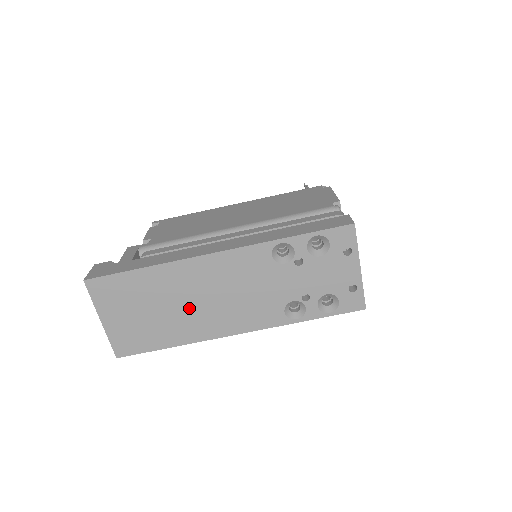
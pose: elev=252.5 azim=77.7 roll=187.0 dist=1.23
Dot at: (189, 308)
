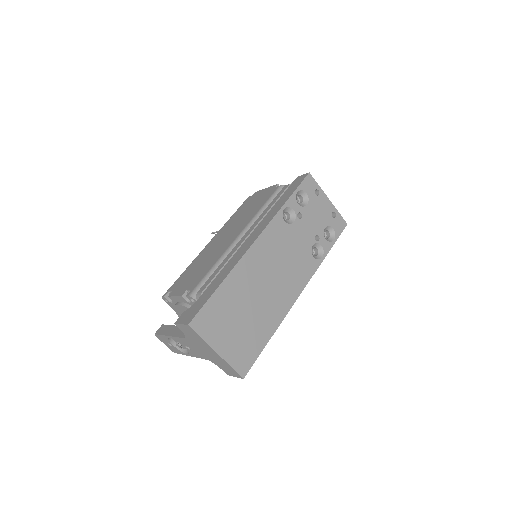
Dot at: (264, 295)
